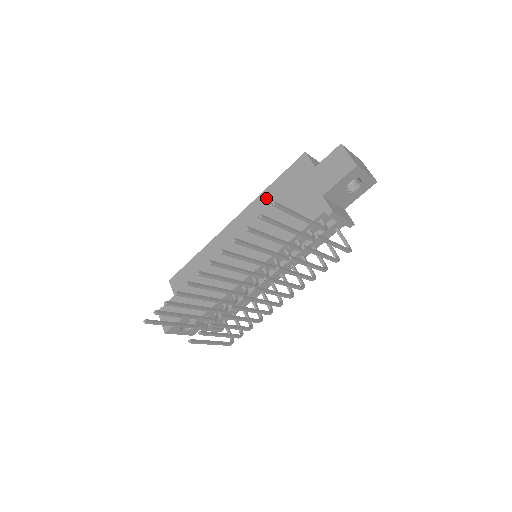
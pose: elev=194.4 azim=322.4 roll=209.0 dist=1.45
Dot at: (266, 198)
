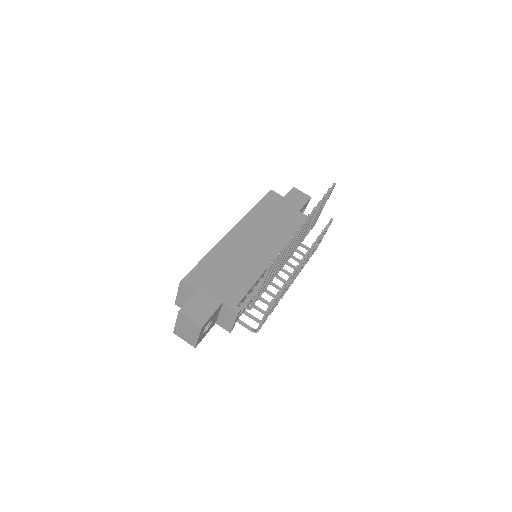
Dot at: (256, 213)
